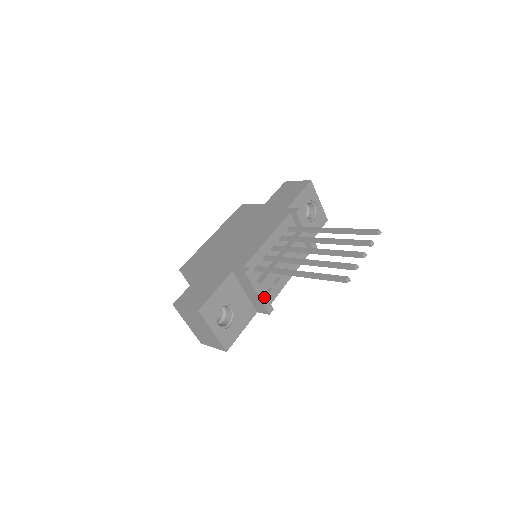
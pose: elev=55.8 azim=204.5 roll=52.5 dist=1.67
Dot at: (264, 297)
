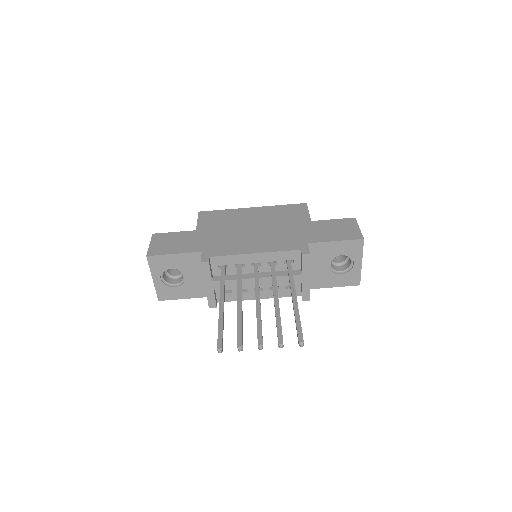
Dot at: (212, 292)
